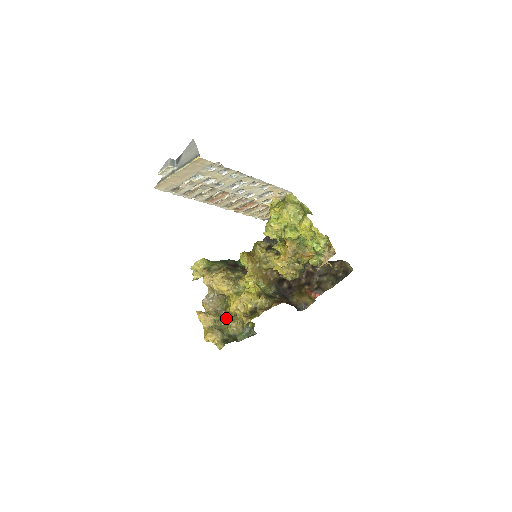
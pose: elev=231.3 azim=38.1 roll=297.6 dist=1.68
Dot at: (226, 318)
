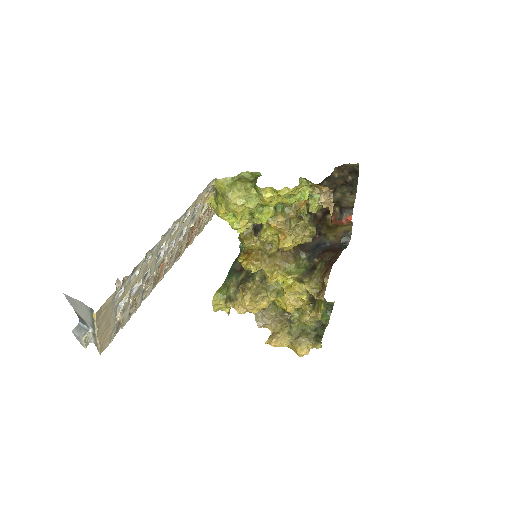
Dot at: occluded
